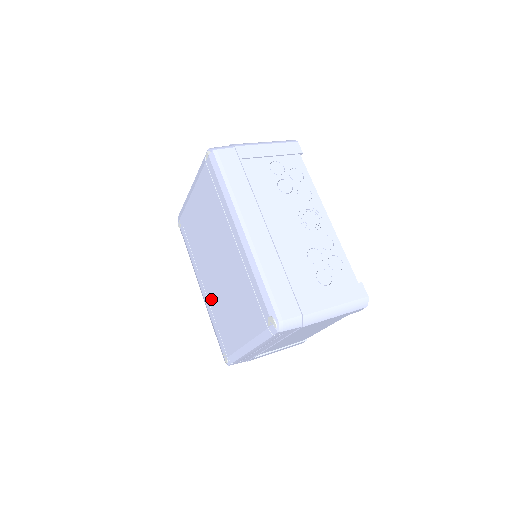
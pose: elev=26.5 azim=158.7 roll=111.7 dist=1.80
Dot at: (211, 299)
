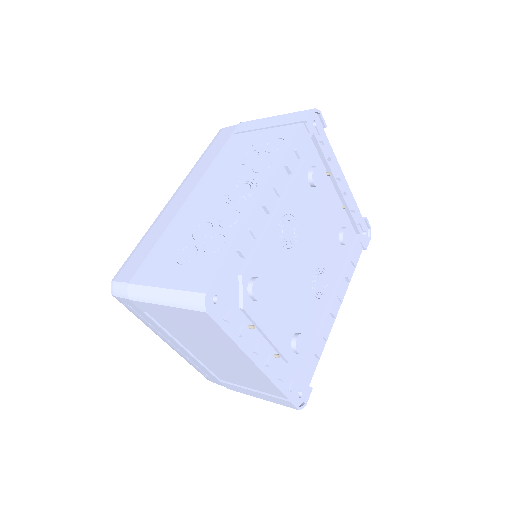
Dot at: occluded
